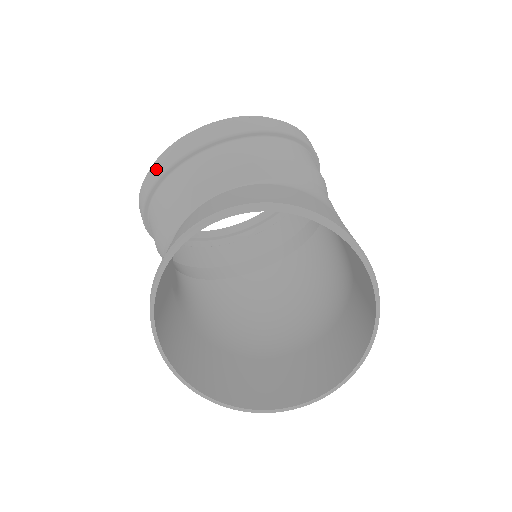
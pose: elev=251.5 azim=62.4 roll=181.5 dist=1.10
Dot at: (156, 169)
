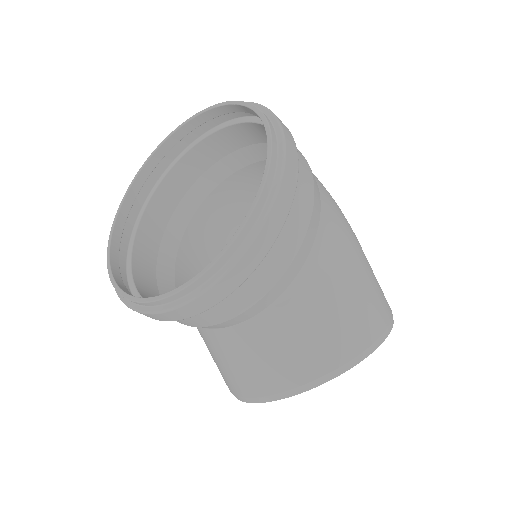
Dot at: occluded
